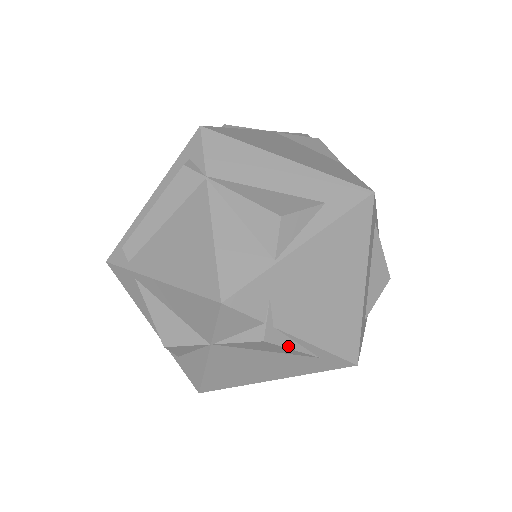
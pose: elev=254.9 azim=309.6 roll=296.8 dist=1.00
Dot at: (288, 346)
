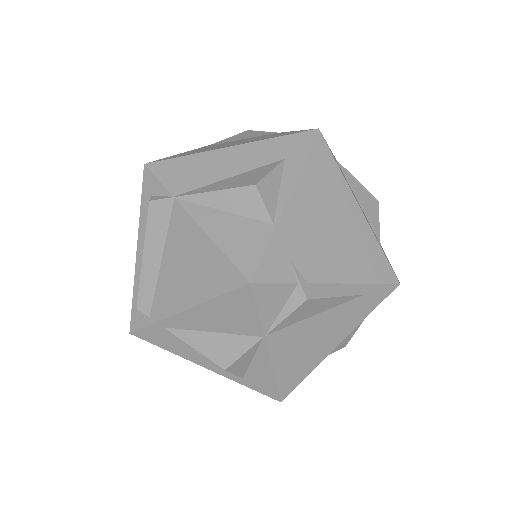
Dot at: (331, 295)
